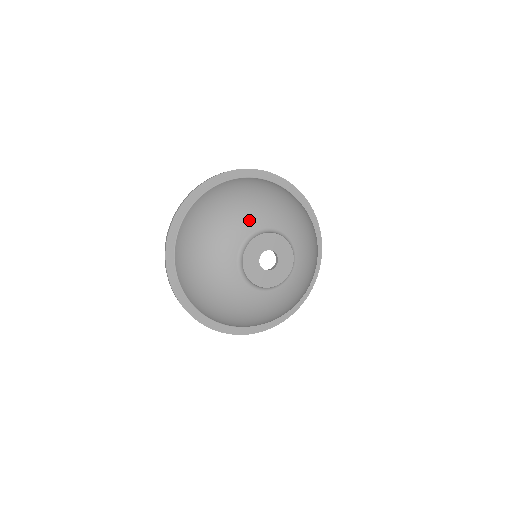
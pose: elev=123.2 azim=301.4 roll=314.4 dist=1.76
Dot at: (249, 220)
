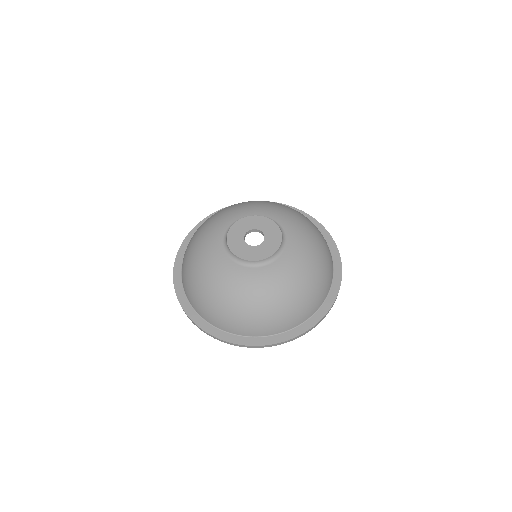
Dot at: (257, 208)
